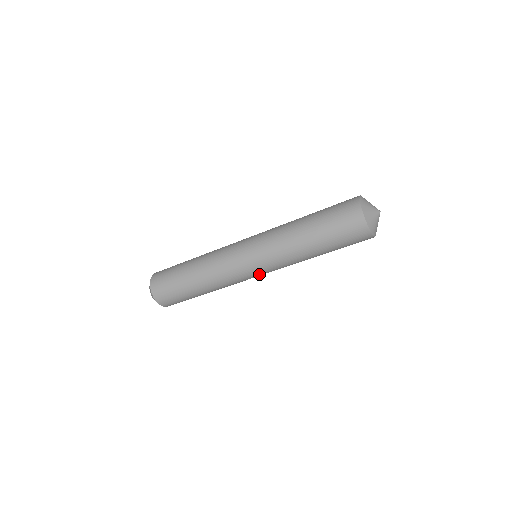
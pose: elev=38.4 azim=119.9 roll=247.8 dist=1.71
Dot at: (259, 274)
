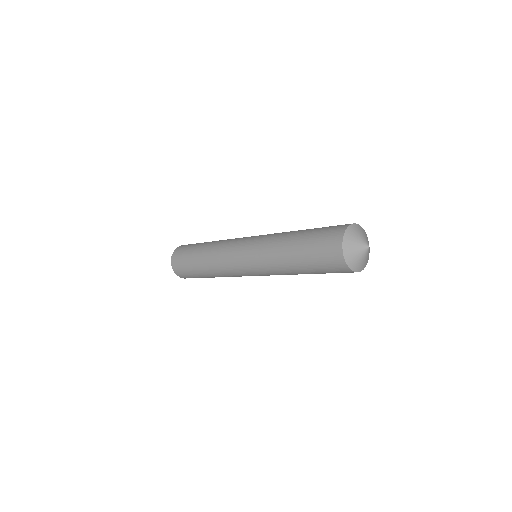
Dot at: occluded
